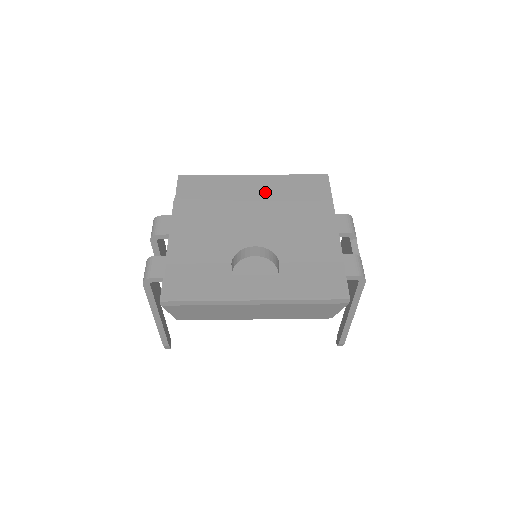
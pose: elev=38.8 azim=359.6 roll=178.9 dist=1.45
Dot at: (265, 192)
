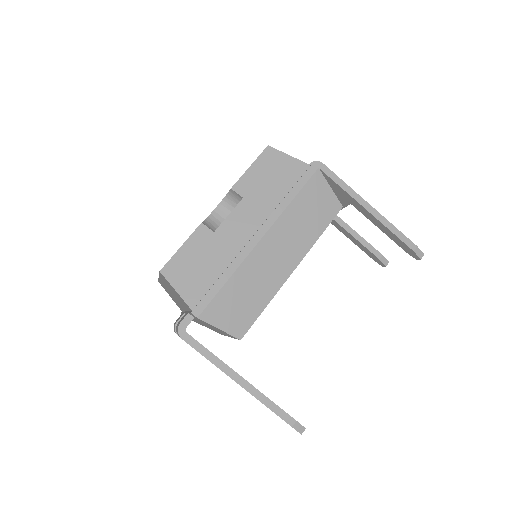
Dot at: occluded
